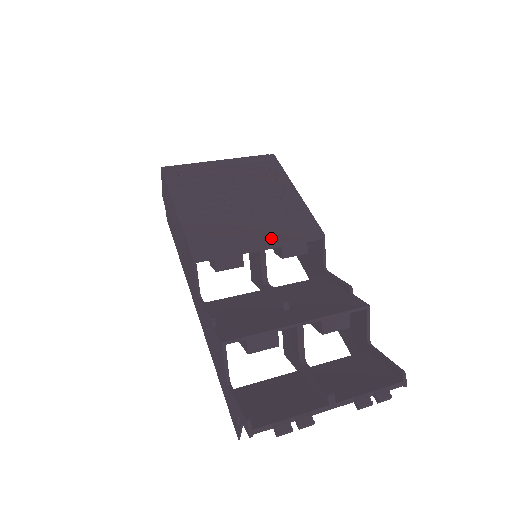
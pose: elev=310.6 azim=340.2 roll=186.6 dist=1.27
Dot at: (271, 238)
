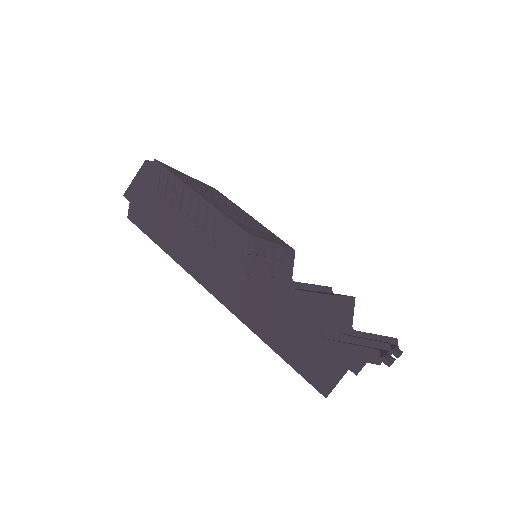
Dot at: (274, 240)
